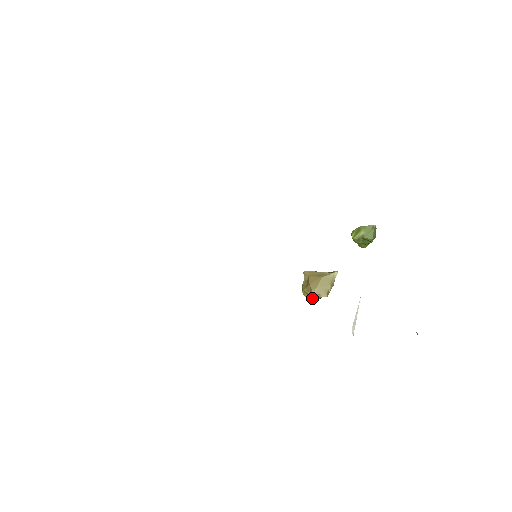
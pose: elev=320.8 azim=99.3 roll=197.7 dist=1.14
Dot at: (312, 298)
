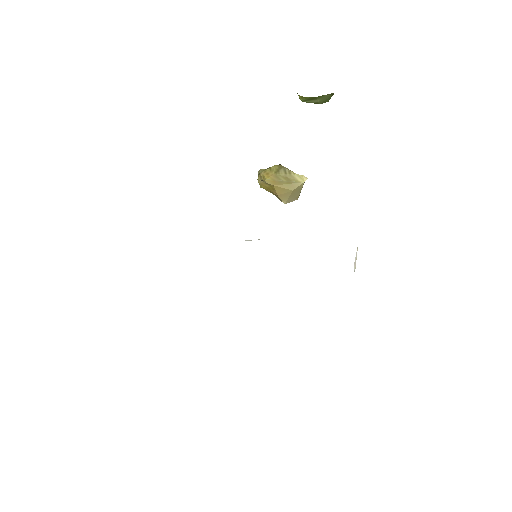
Dot at: occluded
